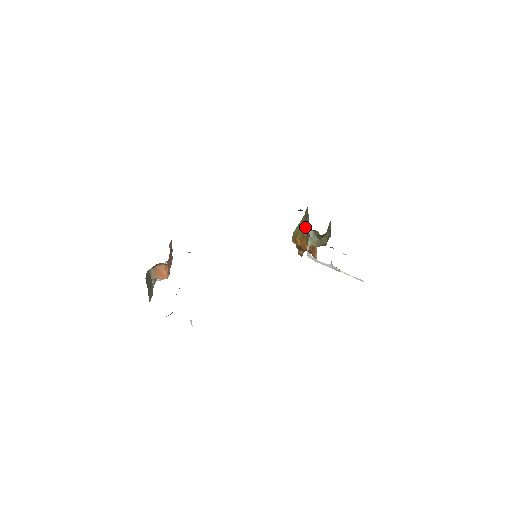
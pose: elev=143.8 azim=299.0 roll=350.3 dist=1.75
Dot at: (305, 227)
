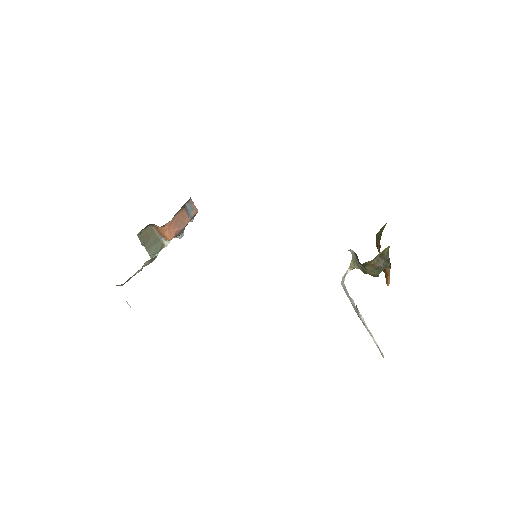
Dot at: occluded
